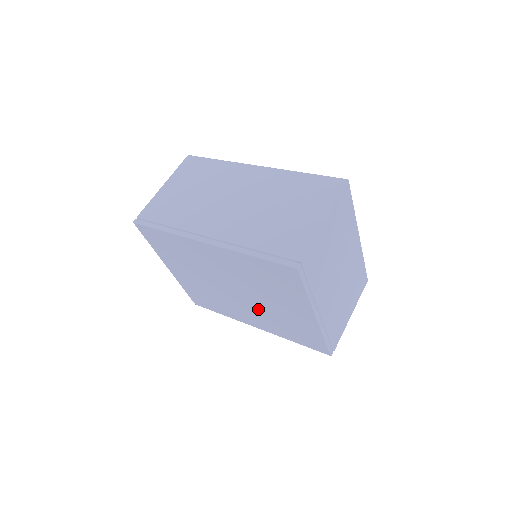
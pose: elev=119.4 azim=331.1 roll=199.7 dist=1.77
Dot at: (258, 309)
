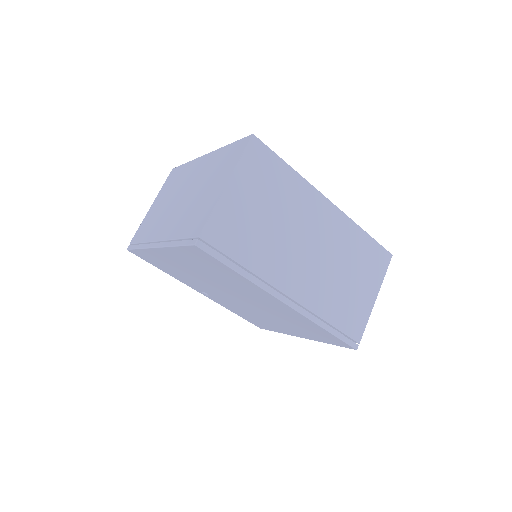
Dot at: (239, 305)
